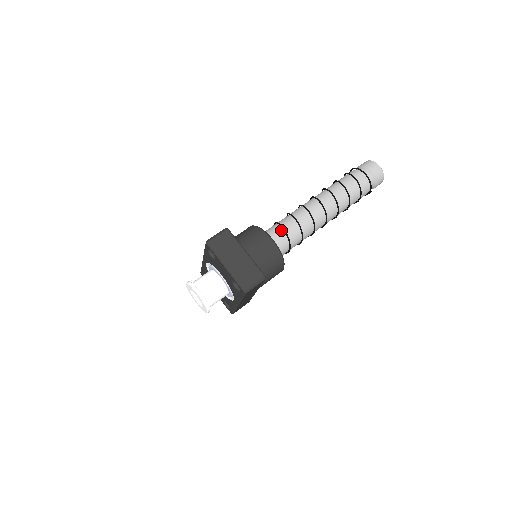
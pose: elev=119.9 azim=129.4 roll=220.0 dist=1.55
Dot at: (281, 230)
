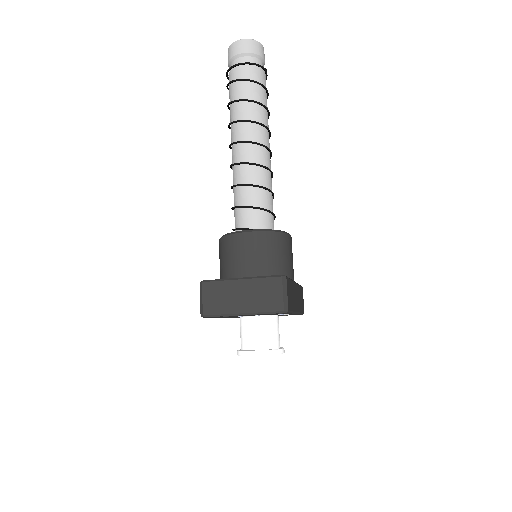
Dot at: (244, 210)
